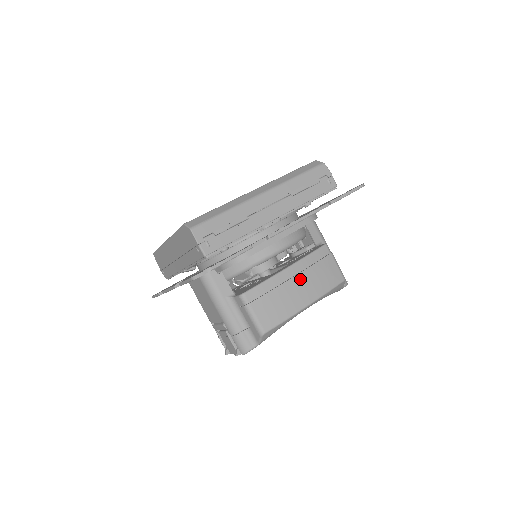
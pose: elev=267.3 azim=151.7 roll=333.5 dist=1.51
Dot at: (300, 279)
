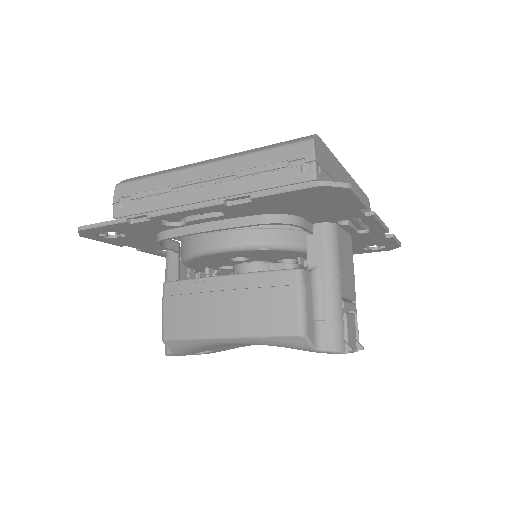
Dot at: (228, 298)
